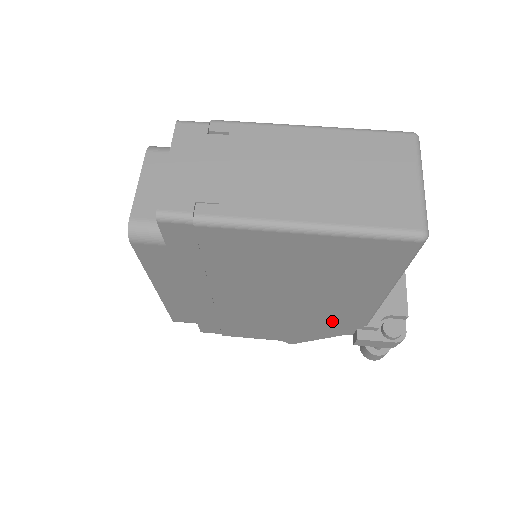
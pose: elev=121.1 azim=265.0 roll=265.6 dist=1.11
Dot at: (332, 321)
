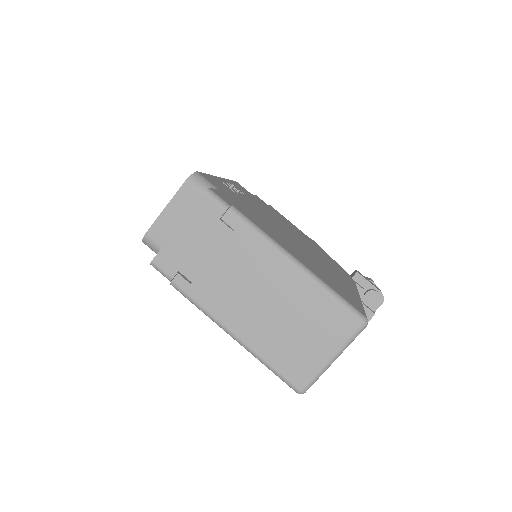
Dot at: occluded
